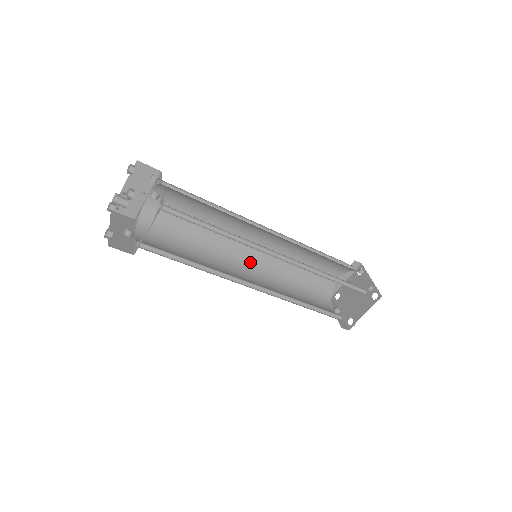
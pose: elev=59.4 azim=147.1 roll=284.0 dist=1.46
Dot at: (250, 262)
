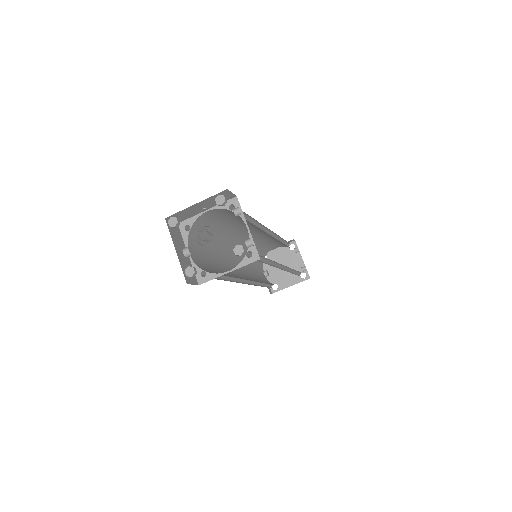
Dot at: occluded
